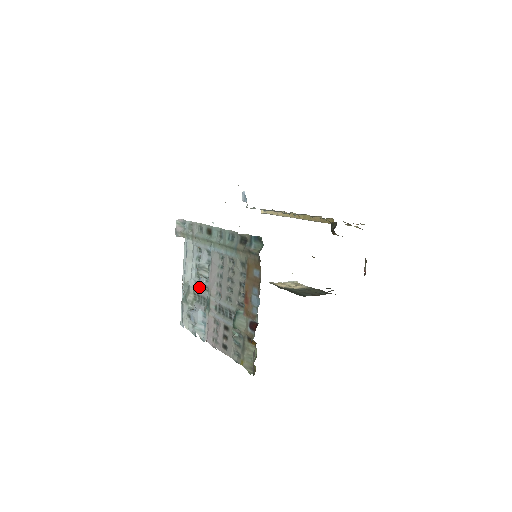
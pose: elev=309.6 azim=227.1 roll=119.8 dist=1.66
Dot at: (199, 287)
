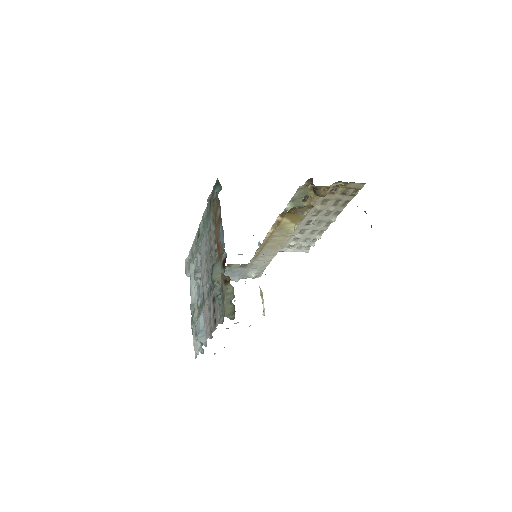
Dot at: (199, 295)
